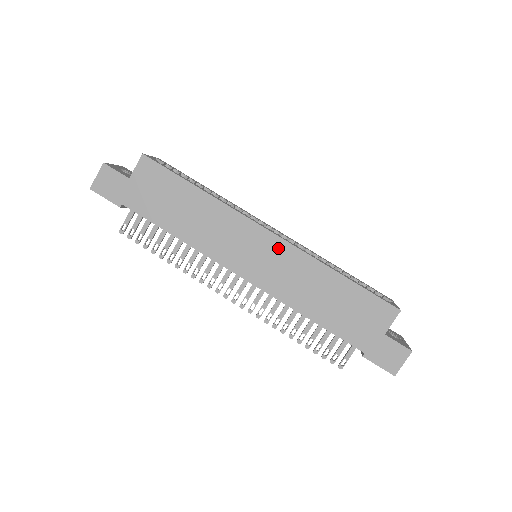
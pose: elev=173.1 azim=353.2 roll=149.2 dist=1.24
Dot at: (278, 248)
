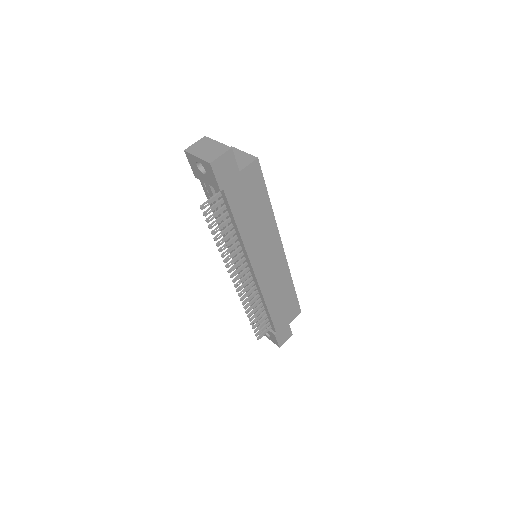
Dot at: (281, 261)
